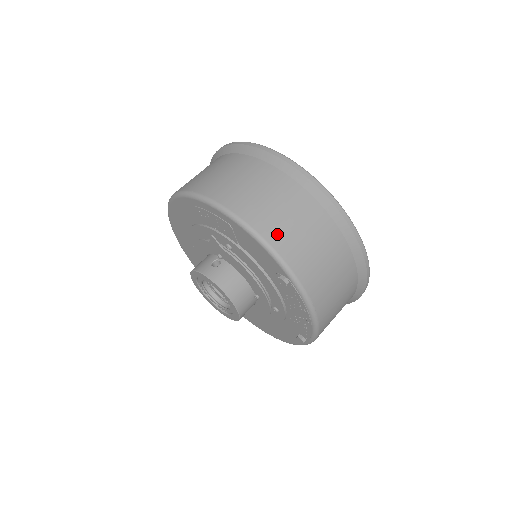
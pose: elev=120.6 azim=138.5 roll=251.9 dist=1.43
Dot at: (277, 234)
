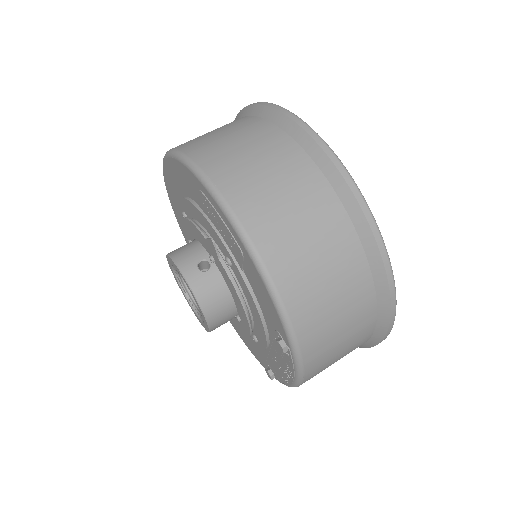
Dot at: (300, 295)
